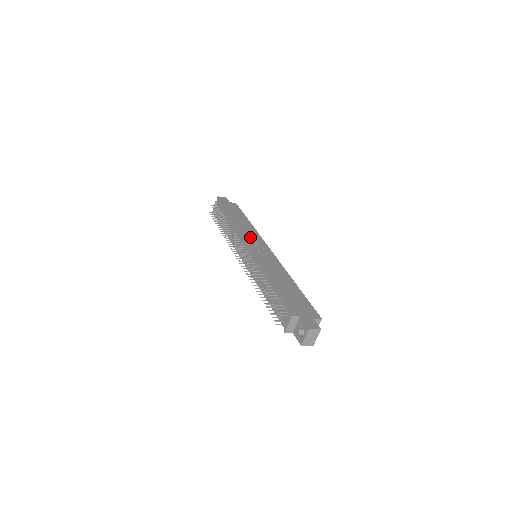
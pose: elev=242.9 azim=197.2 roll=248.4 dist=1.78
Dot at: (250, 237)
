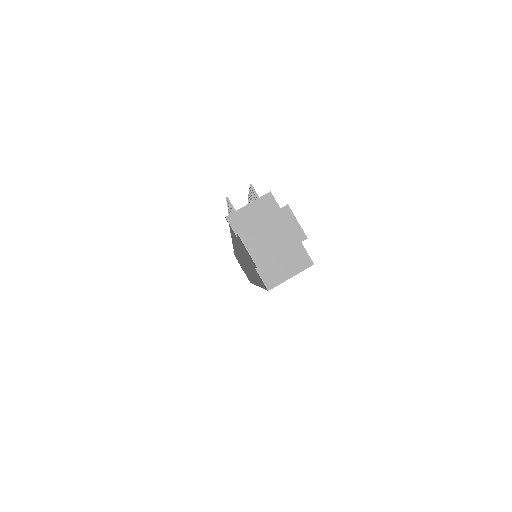
Dot at: occluded
